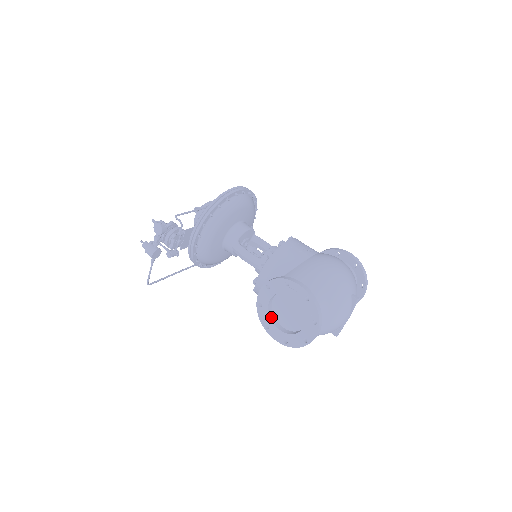
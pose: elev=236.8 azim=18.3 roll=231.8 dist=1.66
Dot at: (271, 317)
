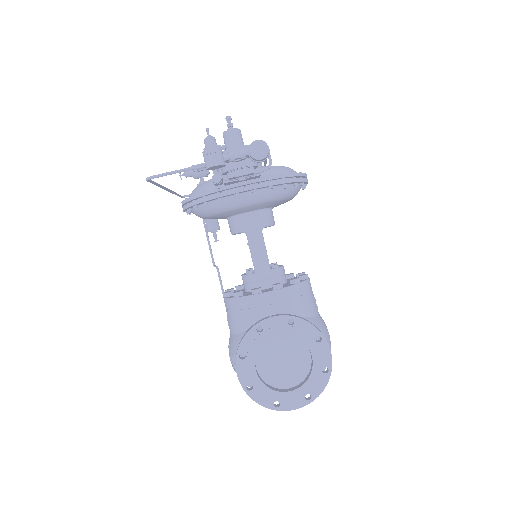
Dot at: (258, 350)
